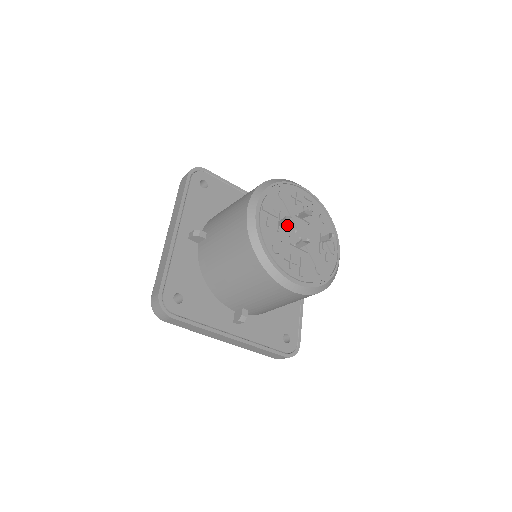
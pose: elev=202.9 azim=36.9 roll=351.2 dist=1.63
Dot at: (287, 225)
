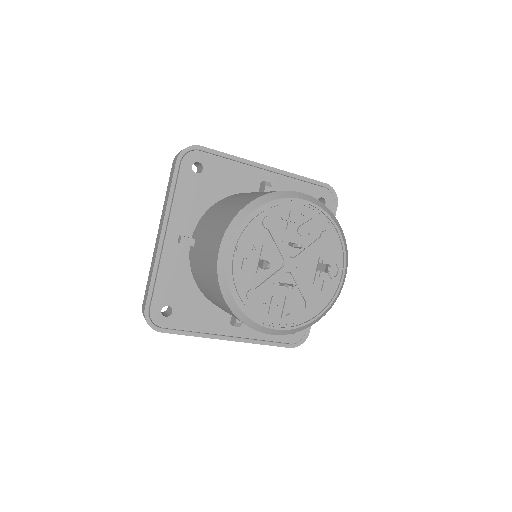
Dot at: (271, 260)
